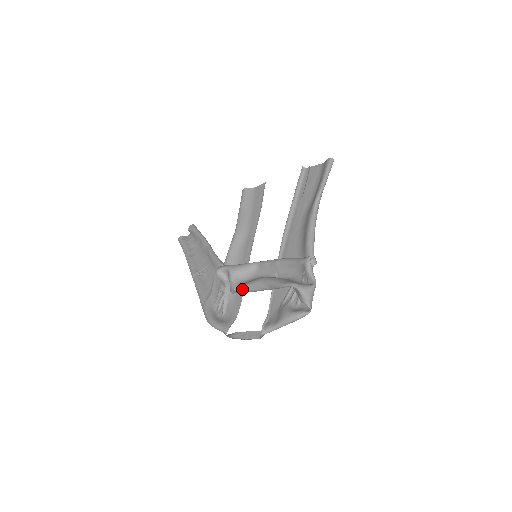
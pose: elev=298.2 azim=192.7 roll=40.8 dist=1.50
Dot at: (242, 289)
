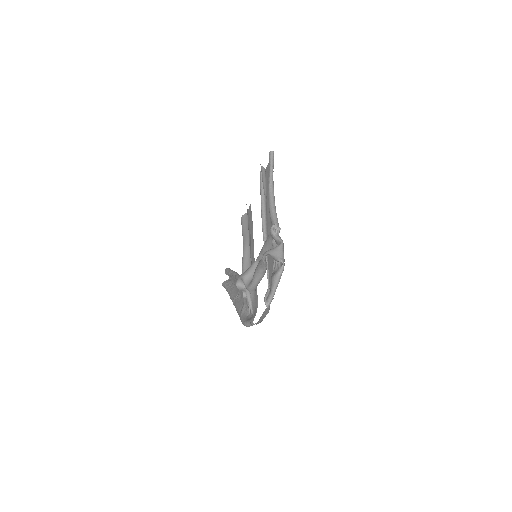
Dot at: (252, 285)
